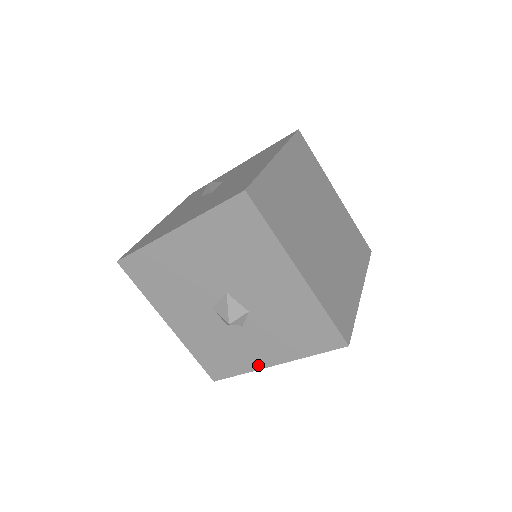
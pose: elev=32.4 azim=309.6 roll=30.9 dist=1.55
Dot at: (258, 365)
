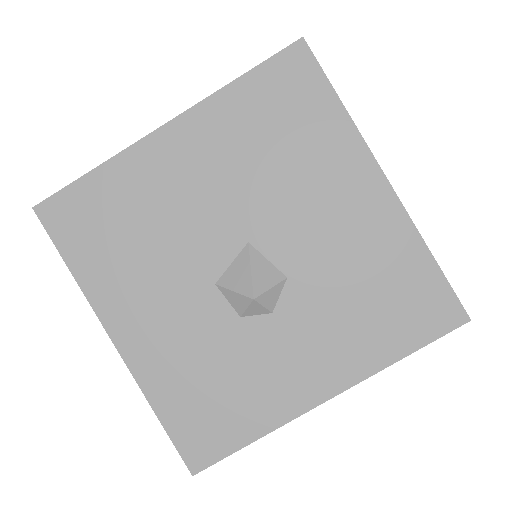
Dot at: (294, 407)
